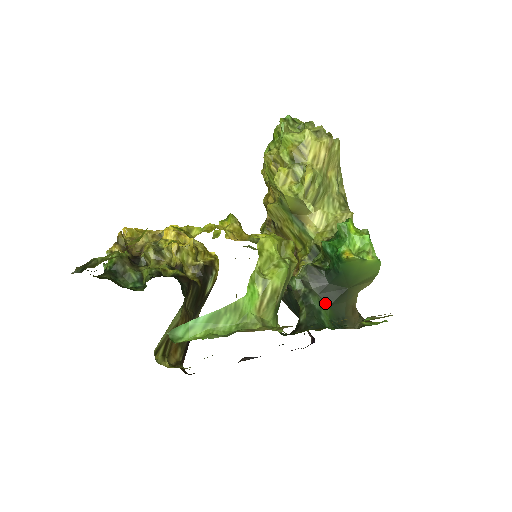
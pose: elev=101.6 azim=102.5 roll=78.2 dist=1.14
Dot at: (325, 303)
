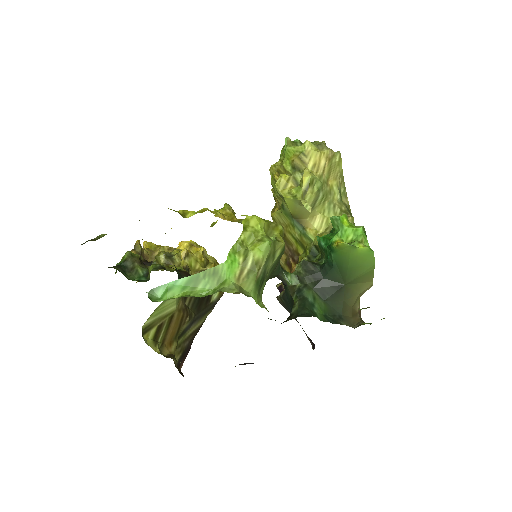
Dot at: (320, 298)
